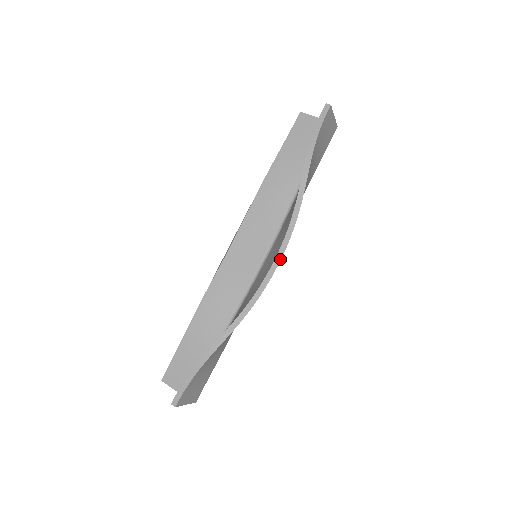
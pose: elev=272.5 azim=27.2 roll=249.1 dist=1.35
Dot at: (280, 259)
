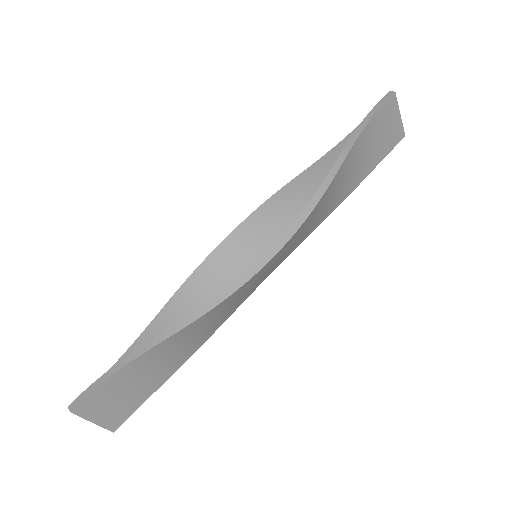
Dot at: (277, 251)
